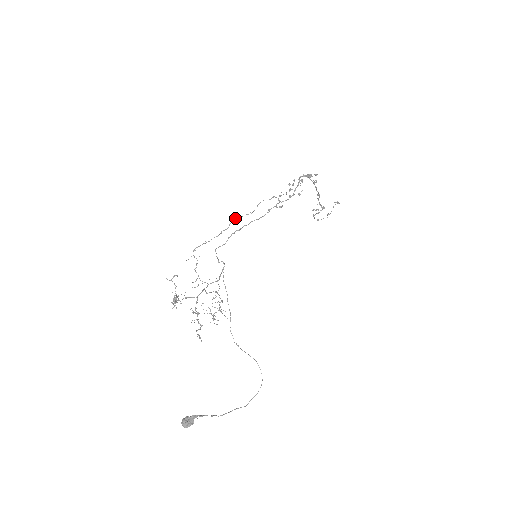
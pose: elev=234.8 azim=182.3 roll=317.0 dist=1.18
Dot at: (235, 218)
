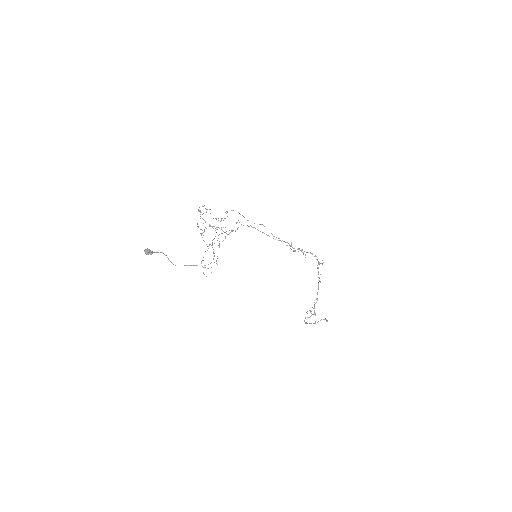
Dot at: (262, 224)
